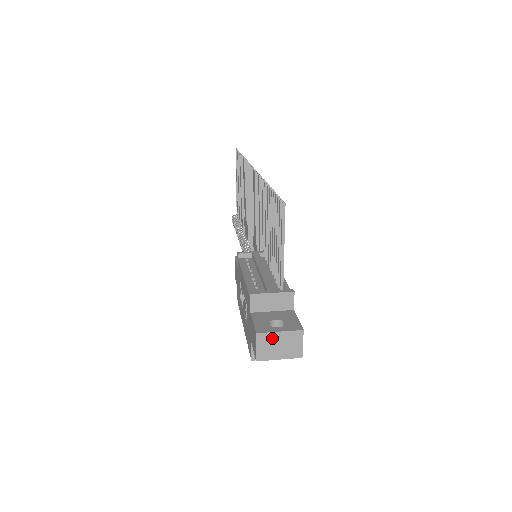
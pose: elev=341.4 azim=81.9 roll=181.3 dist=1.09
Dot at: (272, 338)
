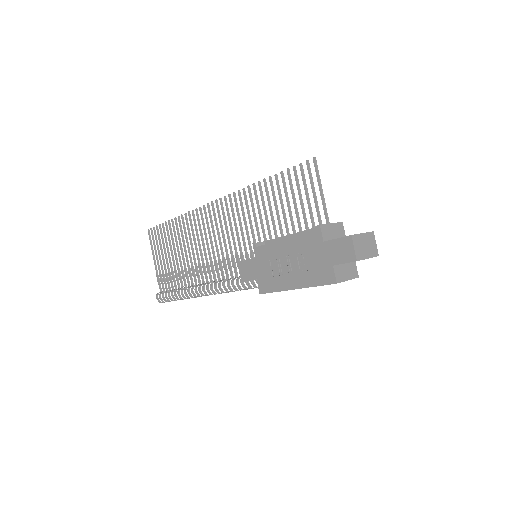
Dot at: (360, 239)
